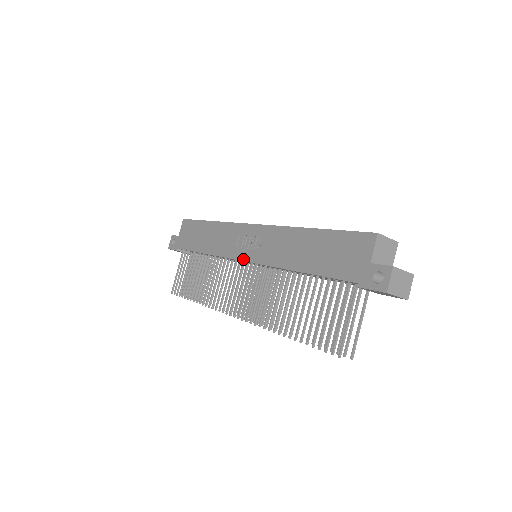
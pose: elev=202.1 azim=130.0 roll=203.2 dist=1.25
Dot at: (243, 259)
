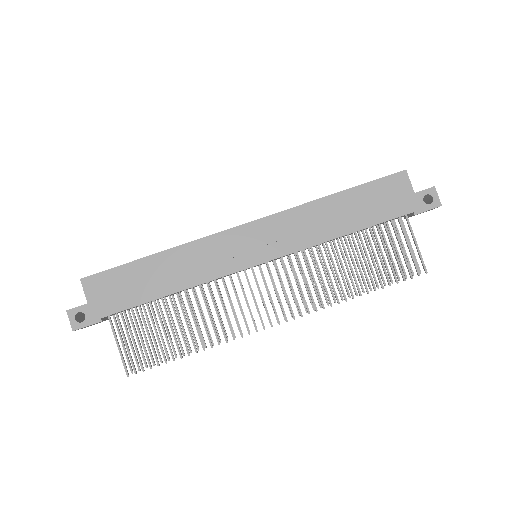
Dot at: (257, 263)
